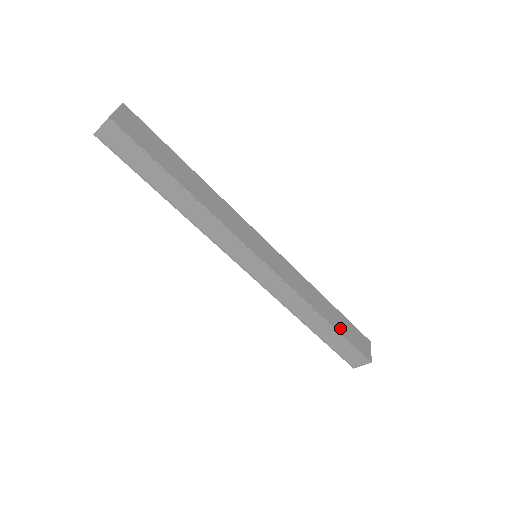
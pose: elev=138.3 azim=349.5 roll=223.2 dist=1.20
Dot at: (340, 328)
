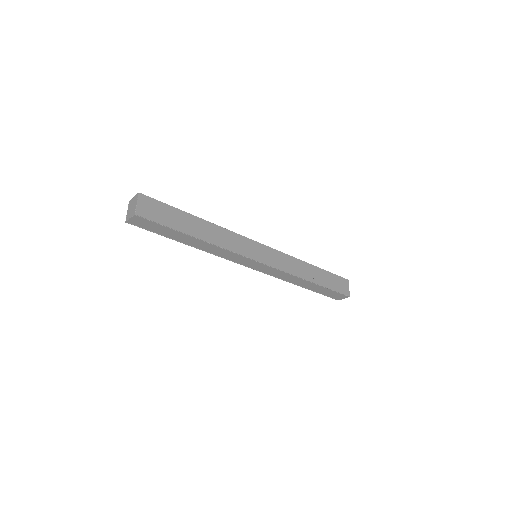
Dot at: (324, 283)
